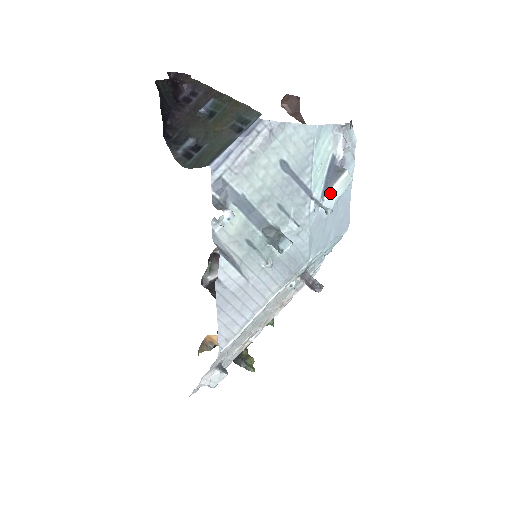
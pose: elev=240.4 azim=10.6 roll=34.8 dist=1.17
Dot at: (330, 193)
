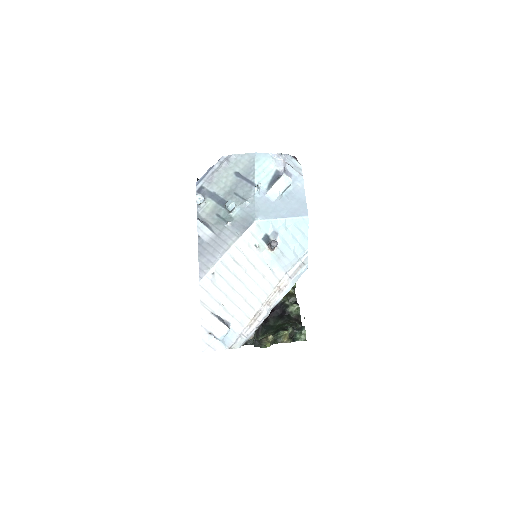
Dot at: (273, 186)
